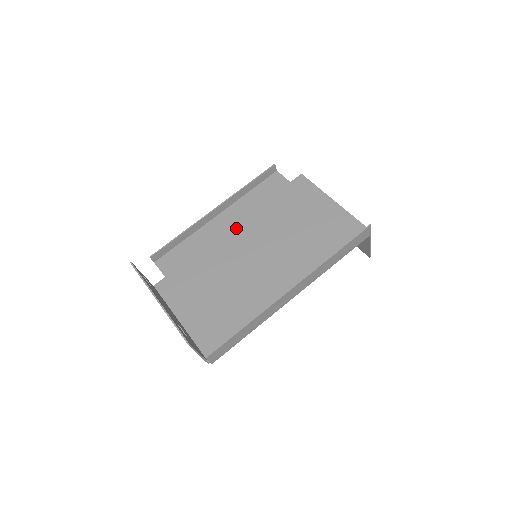
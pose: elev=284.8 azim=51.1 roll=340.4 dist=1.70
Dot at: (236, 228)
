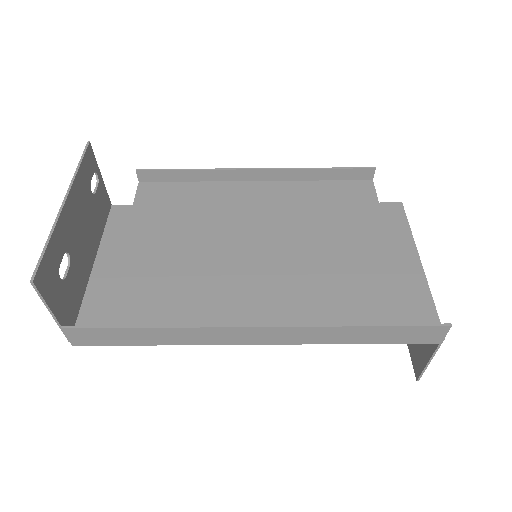
Dot at: (263, 208)
